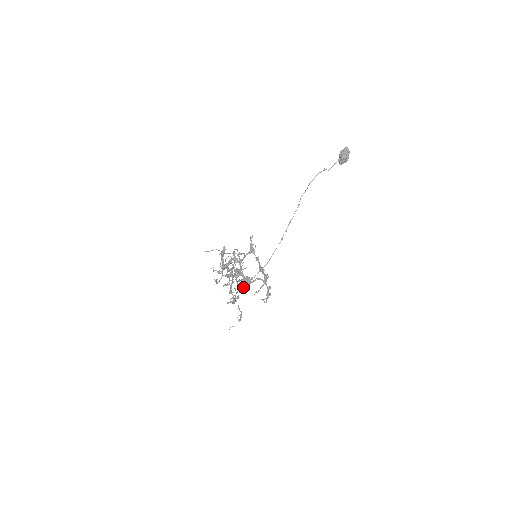
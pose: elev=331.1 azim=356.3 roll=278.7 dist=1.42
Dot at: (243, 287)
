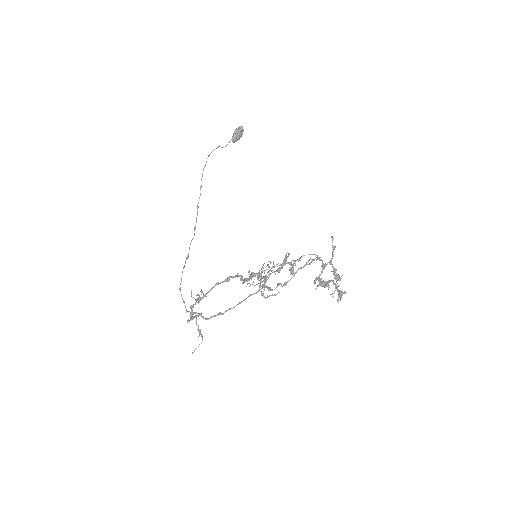
Dot at: occluded
